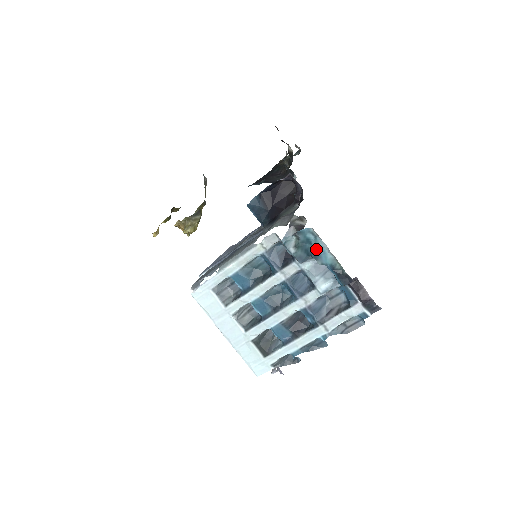
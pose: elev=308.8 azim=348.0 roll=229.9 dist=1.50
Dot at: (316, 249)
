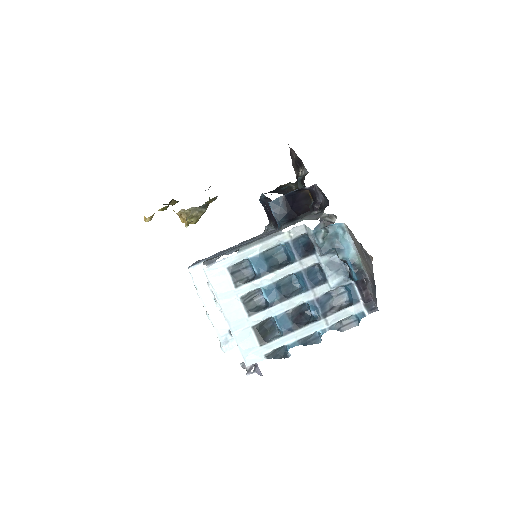
Dot at: (341, 243)
